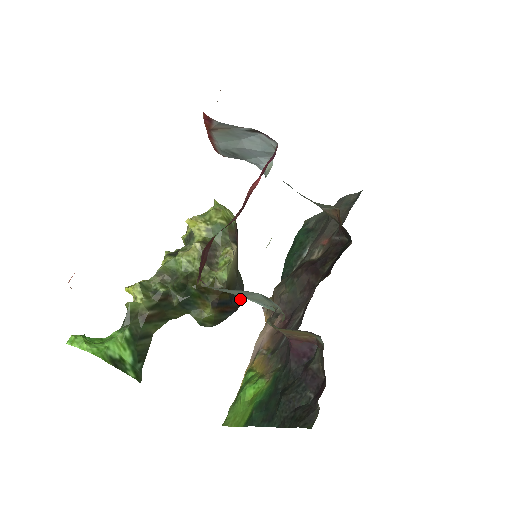
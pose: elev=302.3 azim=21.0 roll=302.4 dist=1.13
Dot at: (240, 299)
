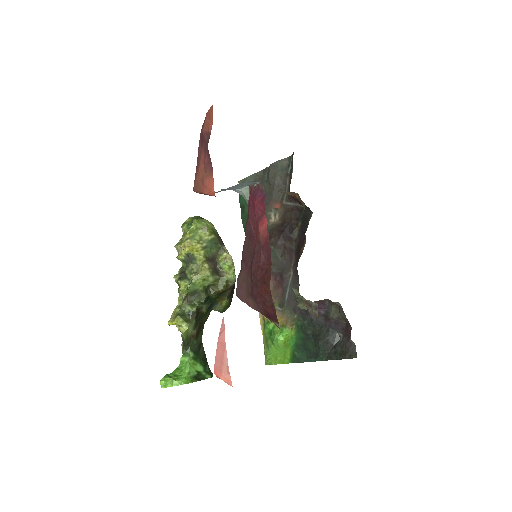
Dot at: occluded
